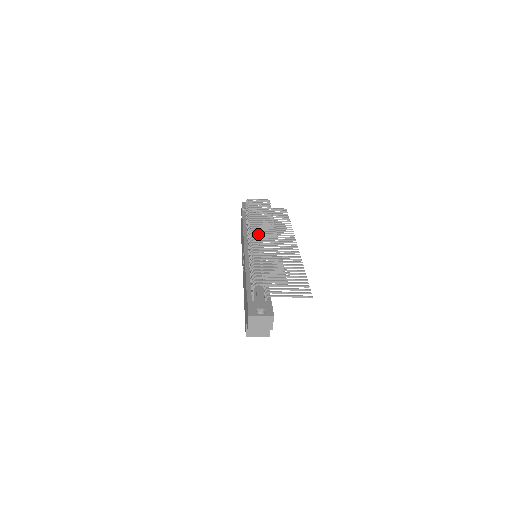
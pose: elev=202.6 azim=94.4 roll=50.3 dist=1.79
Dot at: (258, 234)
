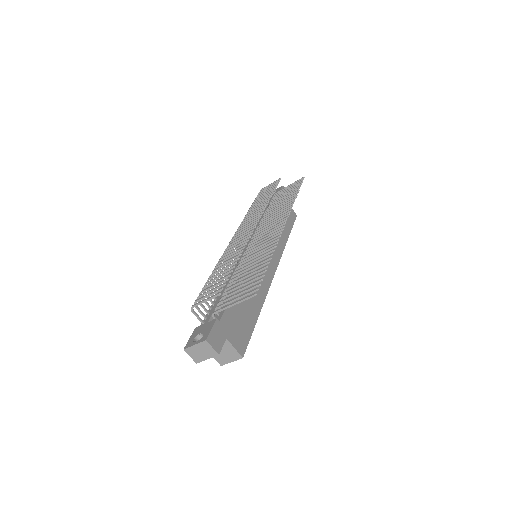
Dot at: (239, 233)
